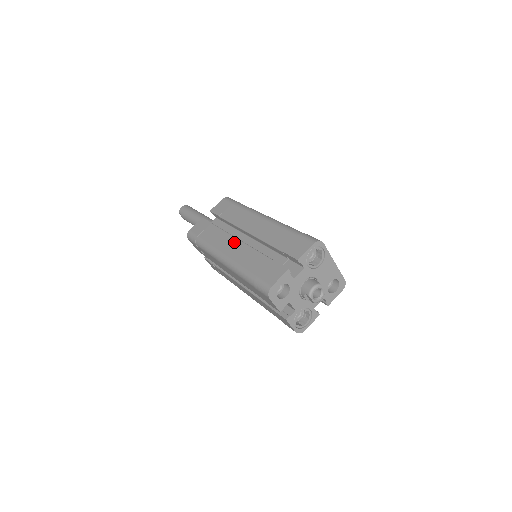
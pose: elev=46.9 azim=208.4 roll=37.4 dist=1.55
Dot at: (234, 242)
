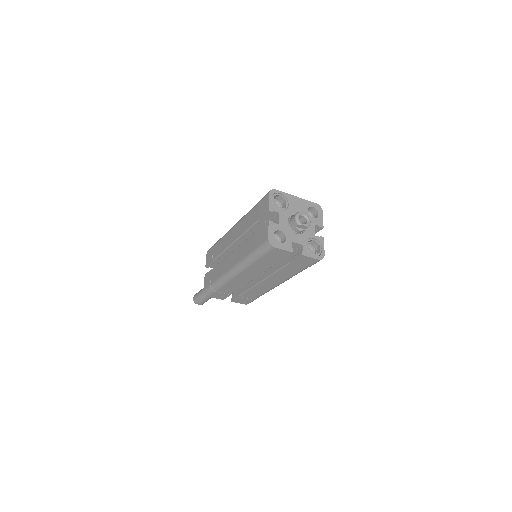
Dot at: (231, 256)
